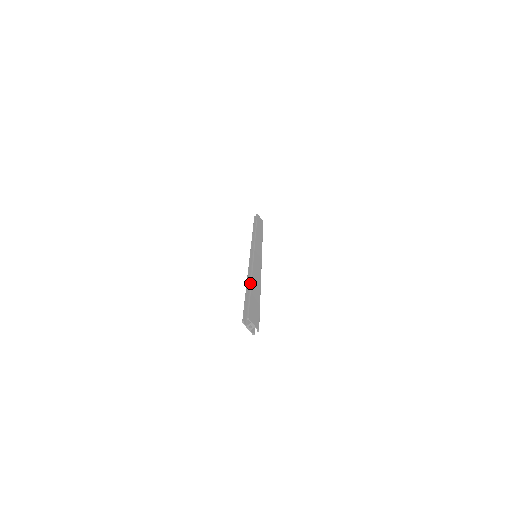
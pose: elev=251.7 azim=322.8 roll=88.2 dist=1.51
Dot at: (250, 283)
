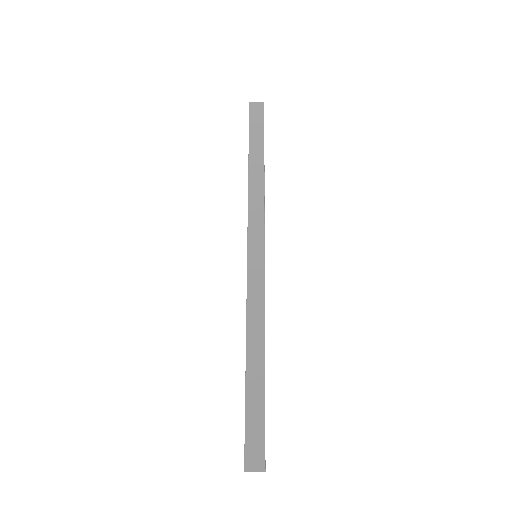
Dot at: (245, 372)
